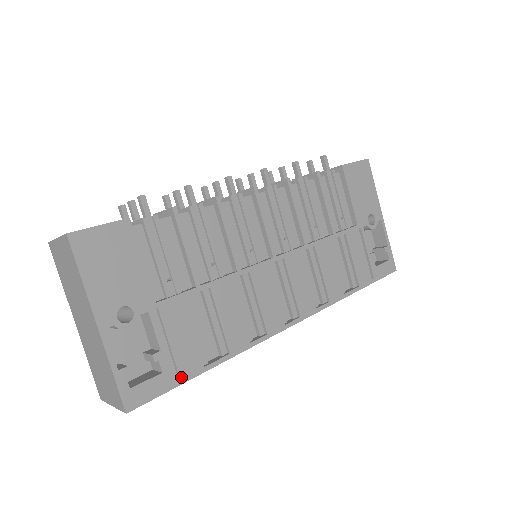
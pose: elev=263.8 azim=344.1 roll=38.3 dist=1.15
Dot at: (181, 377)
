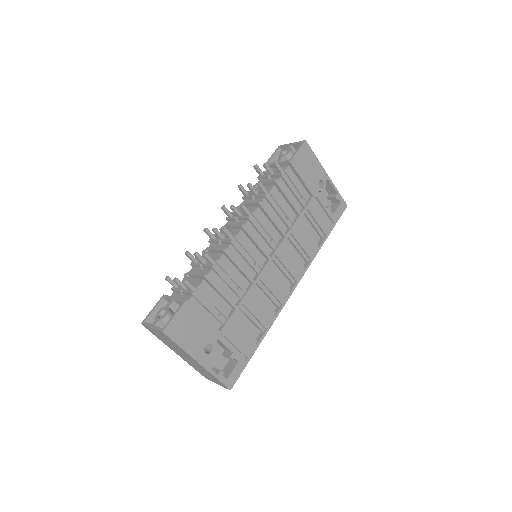
Dot at: (248, 357)
